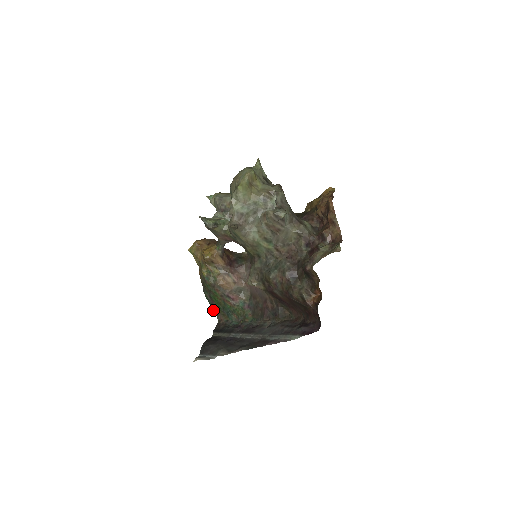
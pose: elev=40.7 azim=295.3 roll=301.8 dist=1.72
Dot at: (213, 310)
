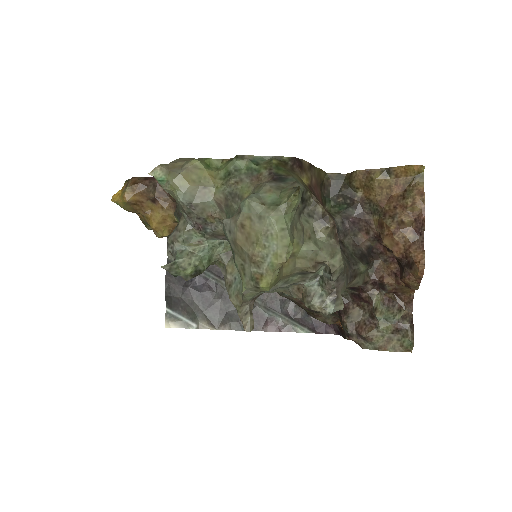
Dot at: occluded
